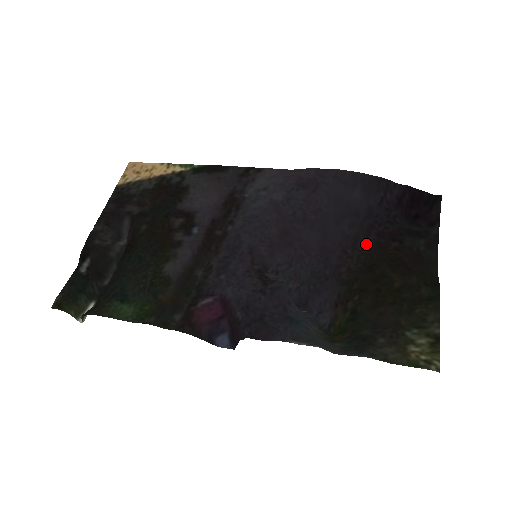
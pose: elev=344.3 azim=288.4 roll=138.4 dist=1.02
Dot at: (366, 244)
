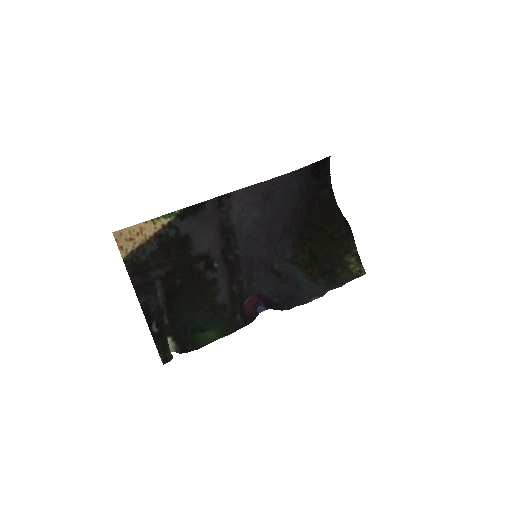
Dot at: (302, 209)
